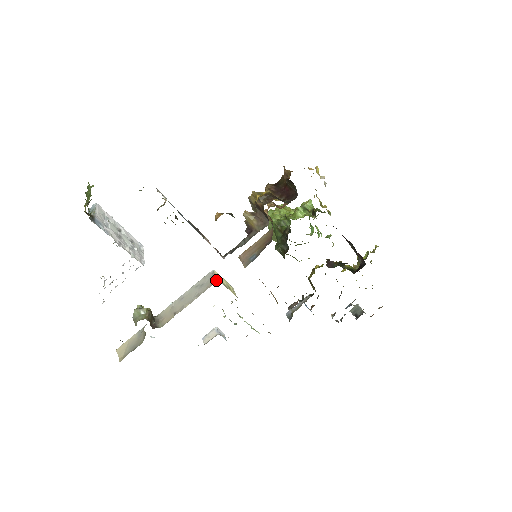
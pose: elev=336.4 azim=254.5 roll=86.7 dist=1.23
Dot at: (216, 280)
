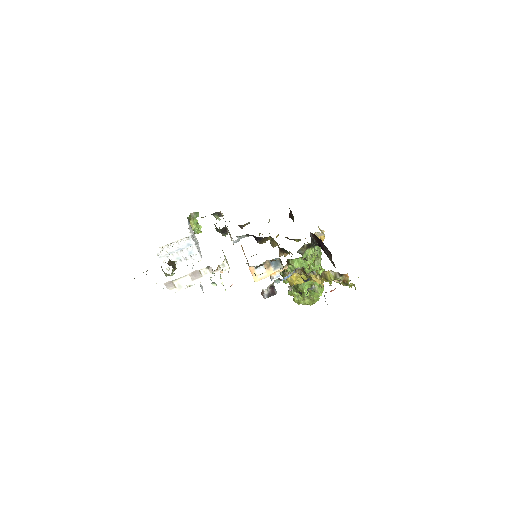
Dot at: occluded
